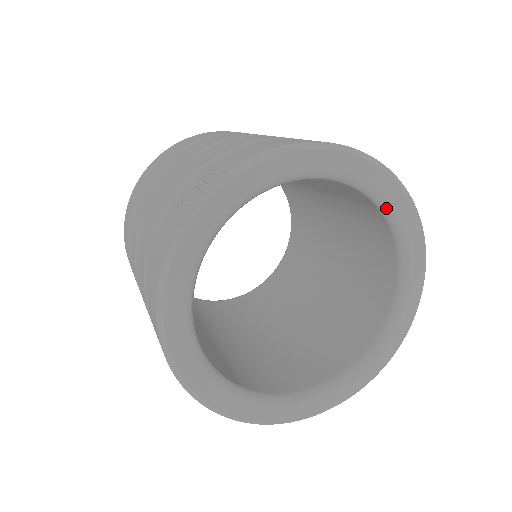
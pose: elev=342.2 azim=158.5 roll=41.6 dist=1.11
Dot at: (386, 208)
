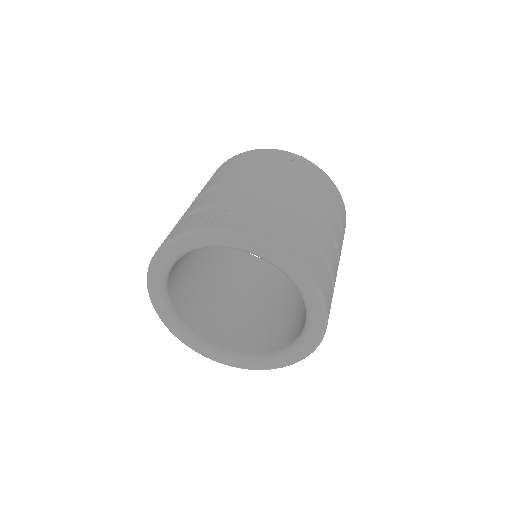
Dot at: (306, 306)
